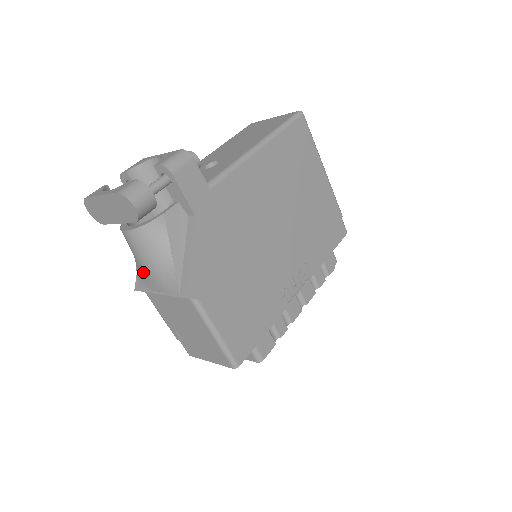
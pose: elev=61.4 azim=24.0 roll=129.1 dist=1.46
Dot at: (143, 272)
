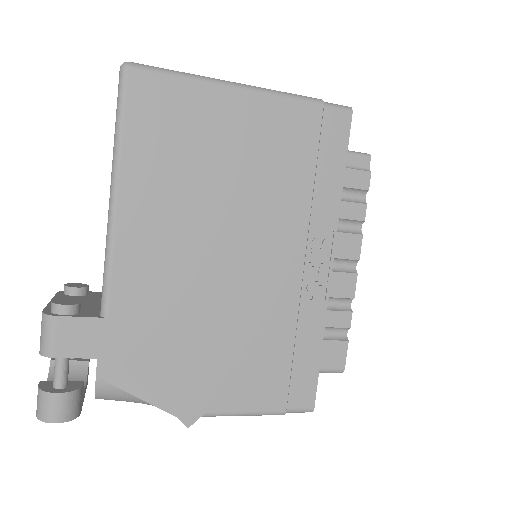
Dot at: occluded
